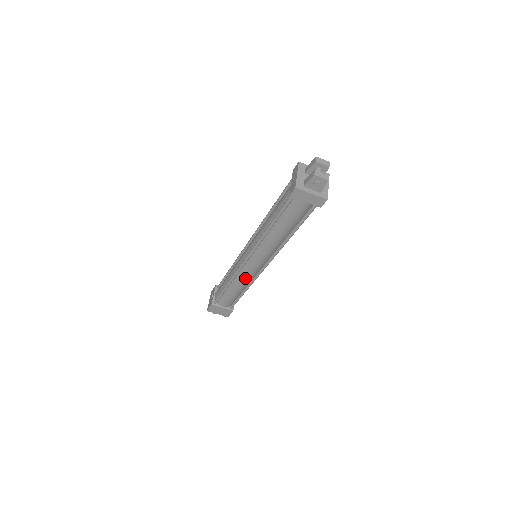
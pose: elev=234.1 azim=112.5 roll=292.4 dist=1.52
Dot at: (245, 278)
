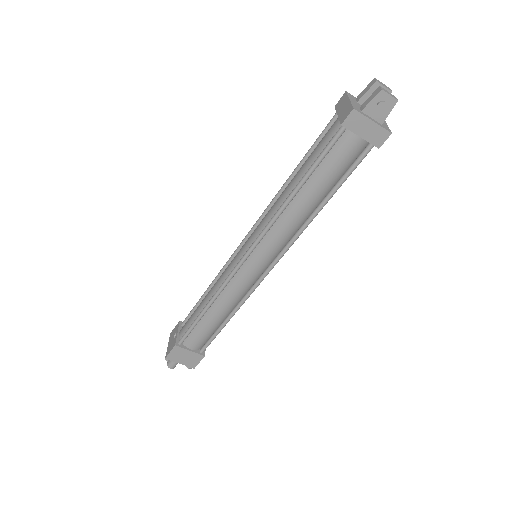
Dot at: (237, 291)
